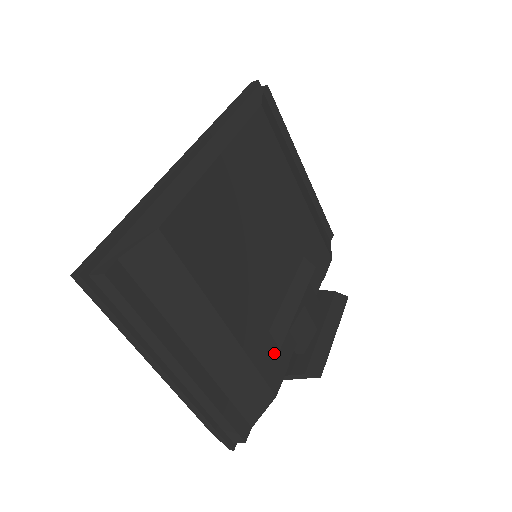
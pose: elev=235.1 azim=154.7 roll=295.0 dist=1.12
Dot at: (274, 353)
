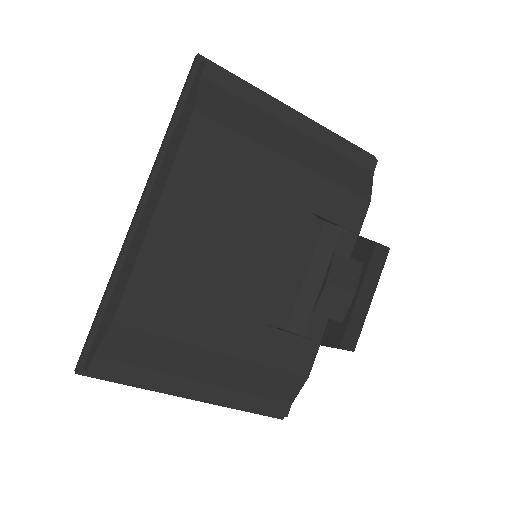
Dot at: (295, 344)
